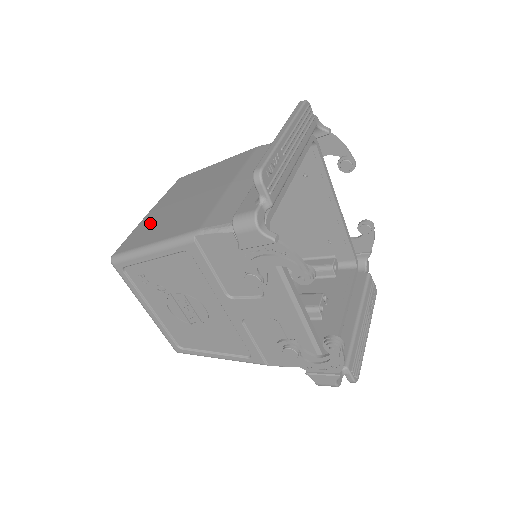
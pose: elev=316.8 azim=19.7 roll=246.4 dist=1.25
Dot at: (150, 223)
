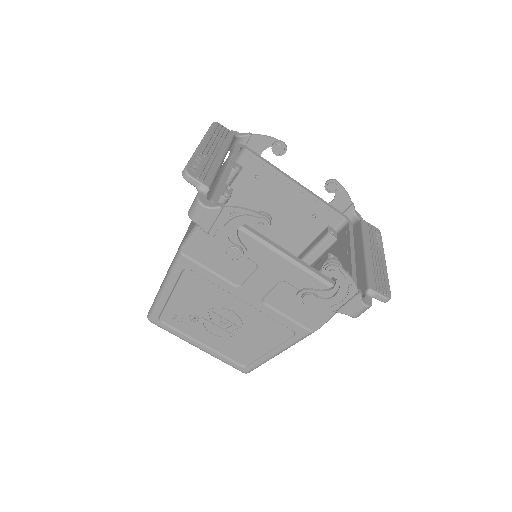
Dot at: occluded
